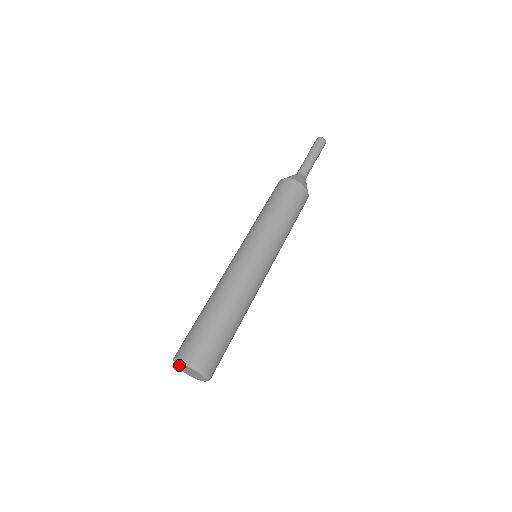
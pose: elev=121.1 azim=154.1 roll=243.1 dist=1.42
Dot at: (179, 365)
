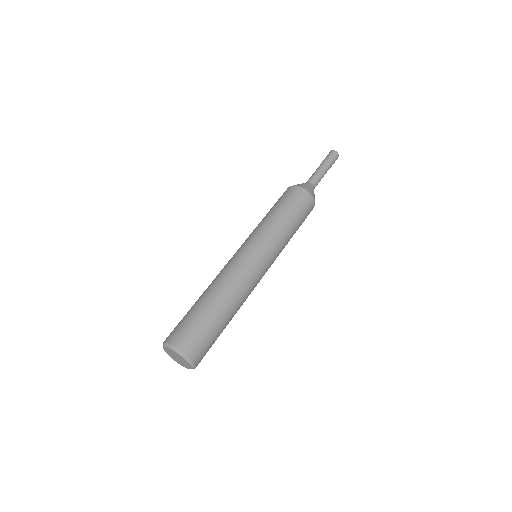
Dot at: (169, 353)
